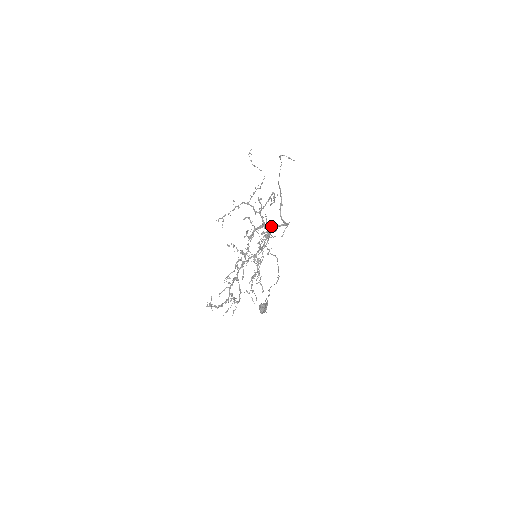
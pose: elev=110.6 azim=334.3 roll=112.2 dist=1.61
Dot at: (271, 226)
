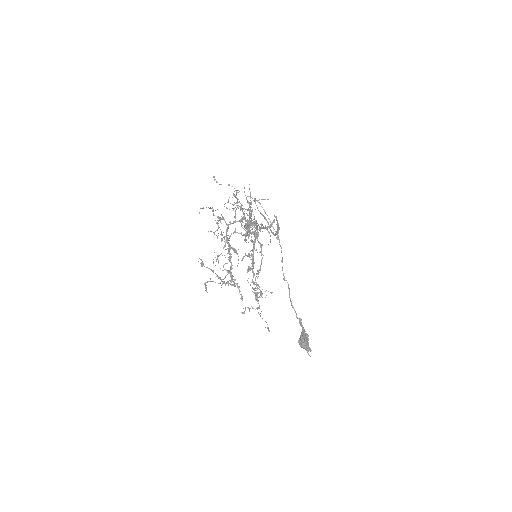
Dot at: occluded
